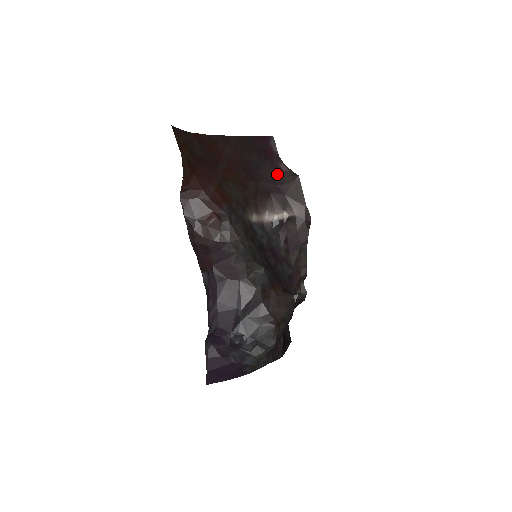
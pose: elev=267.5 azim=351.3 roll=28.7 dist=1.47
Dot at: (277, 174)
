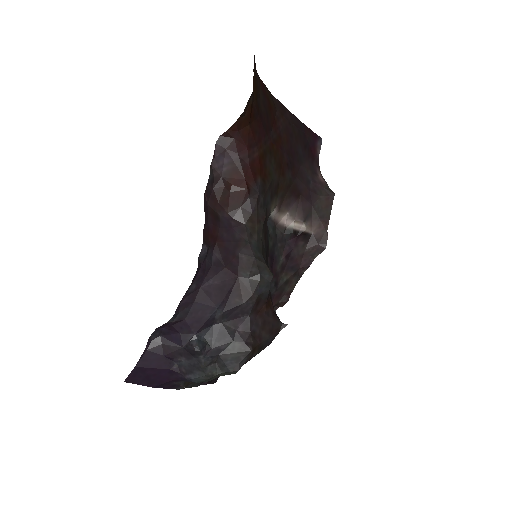
Dot at: (313, 179)
